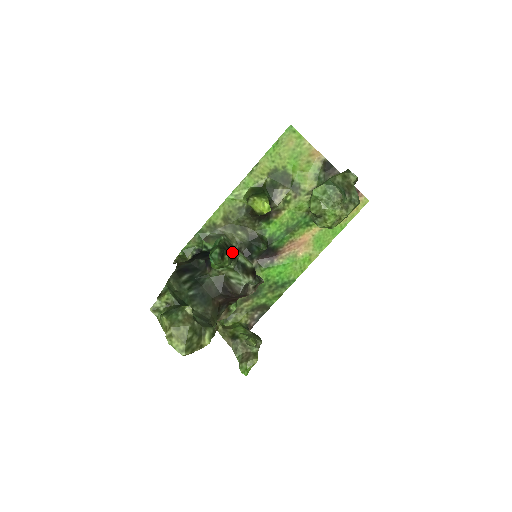
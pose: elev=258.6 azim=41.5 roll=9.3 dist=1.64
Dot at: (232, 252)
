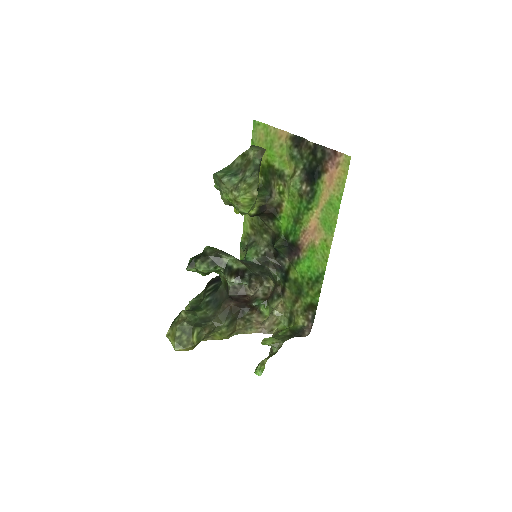
Dot at: (213, 258)
